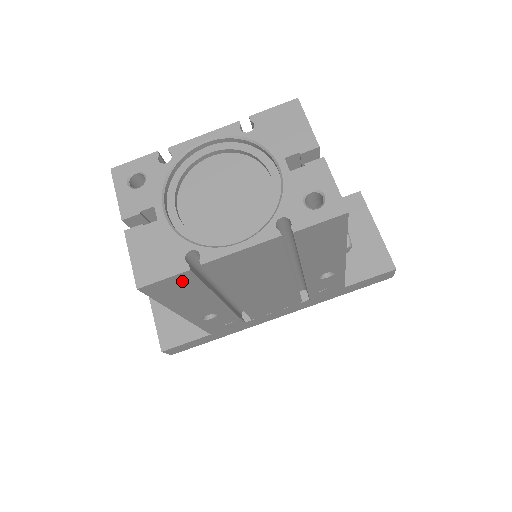
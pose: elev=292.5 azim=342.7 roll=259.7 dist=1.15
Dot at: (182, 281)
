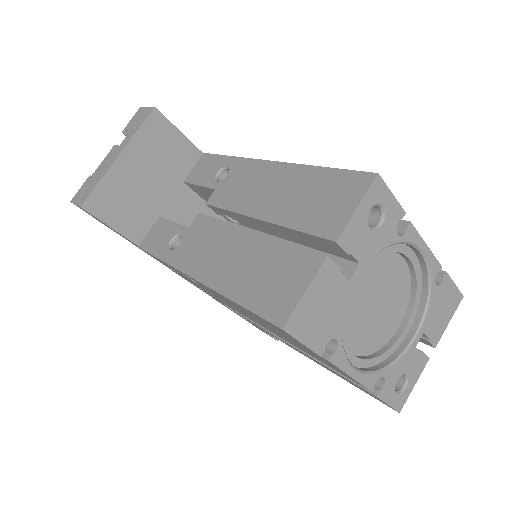
Dot at: (293, 339)
